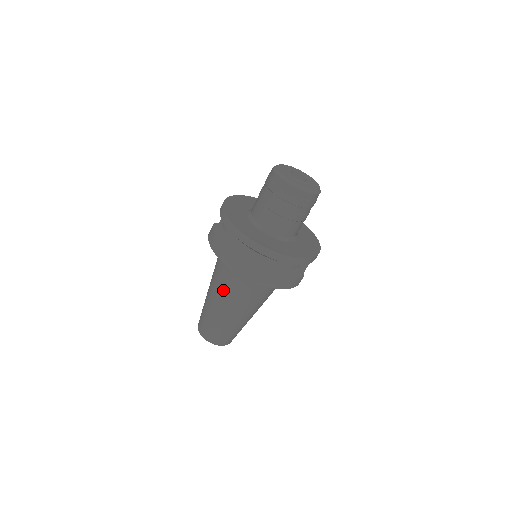
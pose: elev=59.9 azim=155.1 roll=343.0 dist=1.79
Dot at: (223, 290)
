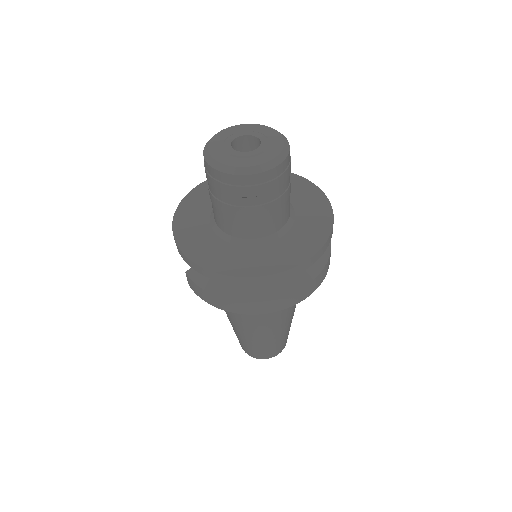
Dot at: (255, 321)
